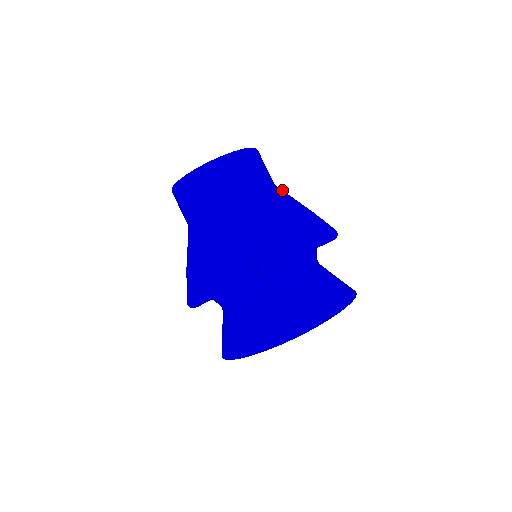
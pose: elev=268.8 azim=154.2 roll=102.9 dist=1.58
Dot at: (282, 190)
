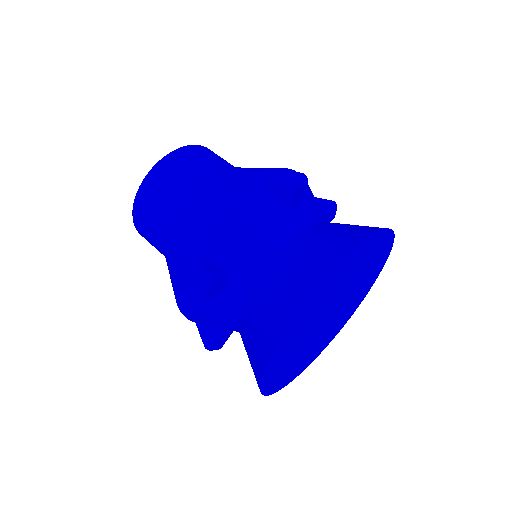
Dot at: occluded
